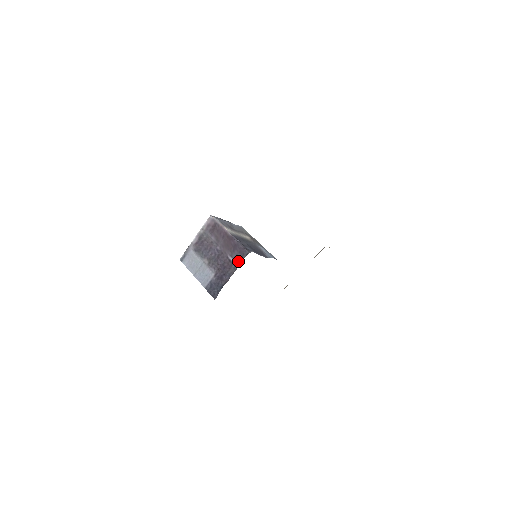
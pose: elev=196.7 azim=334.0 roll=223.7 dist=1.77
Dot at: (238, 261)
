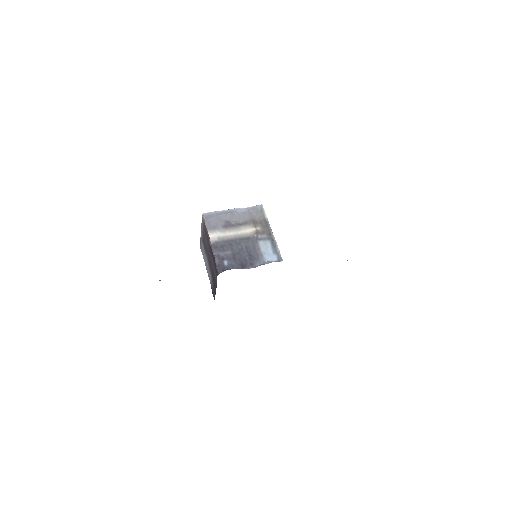
Dot at: (216, 277)
